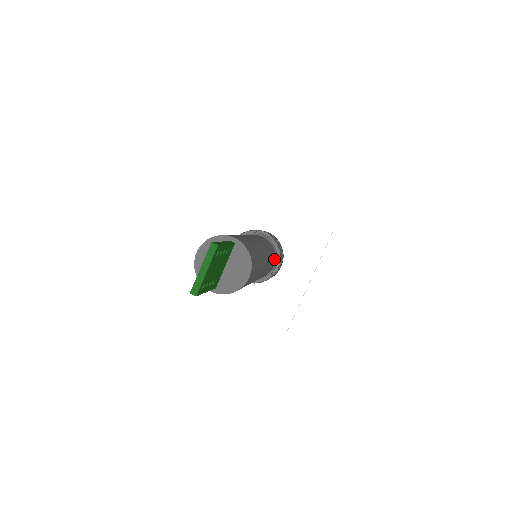
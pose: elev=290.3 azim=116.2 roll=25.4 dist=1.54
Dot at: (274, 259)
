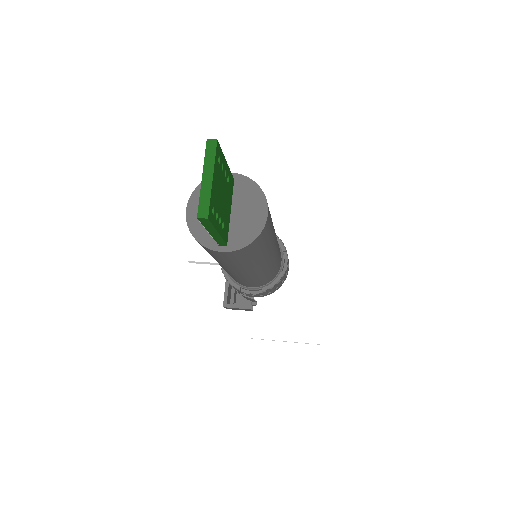
Dot at: occluded
